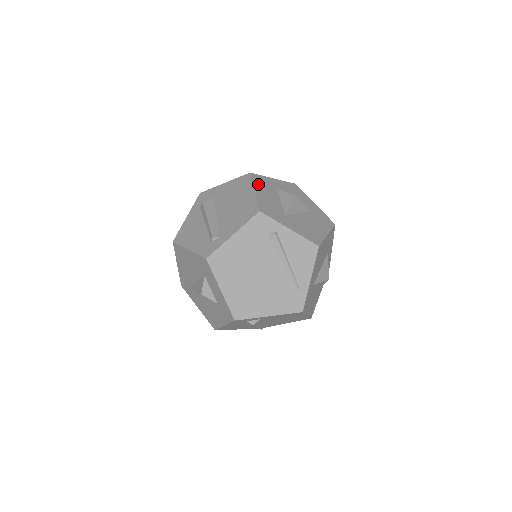
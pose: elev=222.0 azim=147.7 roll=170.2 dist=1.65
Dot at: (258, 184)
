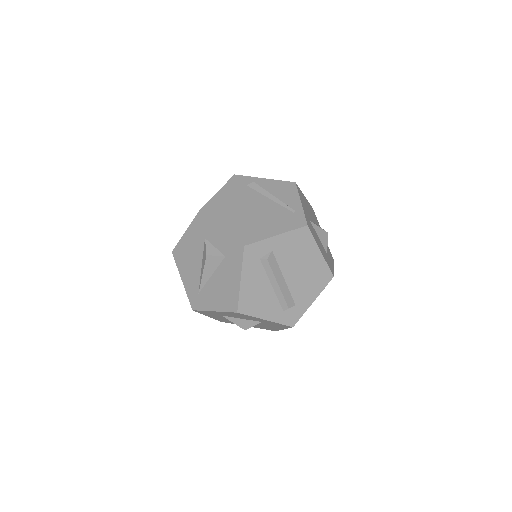
Dot at: occluded
